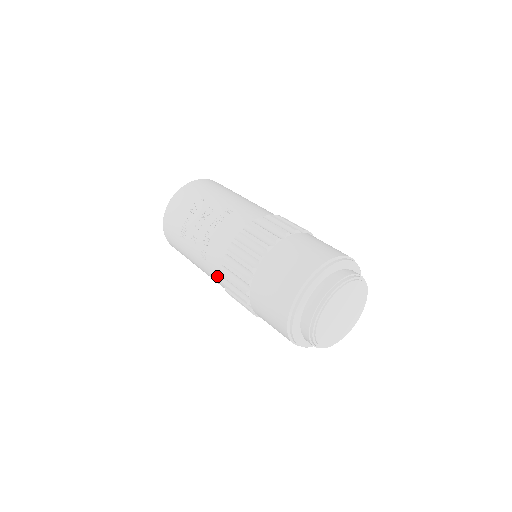
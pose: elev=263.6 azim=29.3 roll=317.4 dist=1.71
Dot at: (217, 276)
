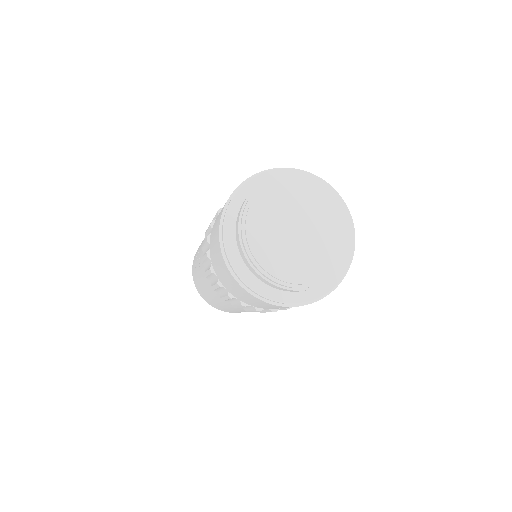
Dot at: occluded
